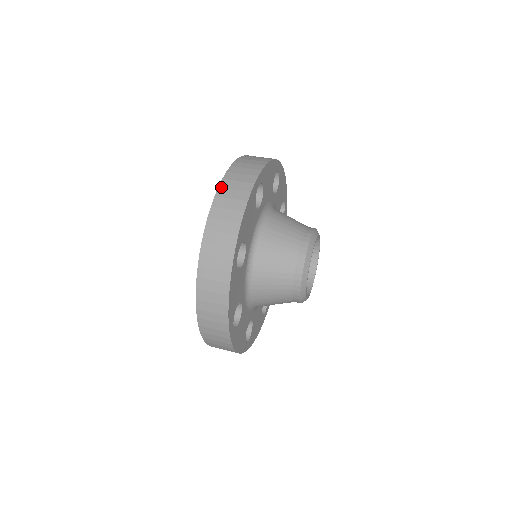
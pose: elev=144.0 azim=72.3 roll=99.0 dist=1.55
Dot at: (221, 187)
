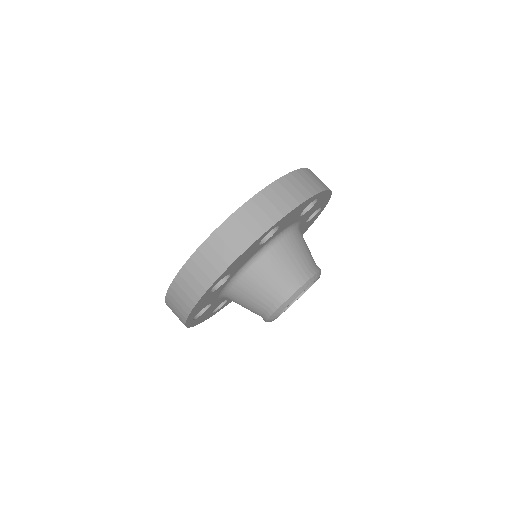
Dot at: (175, 282)
